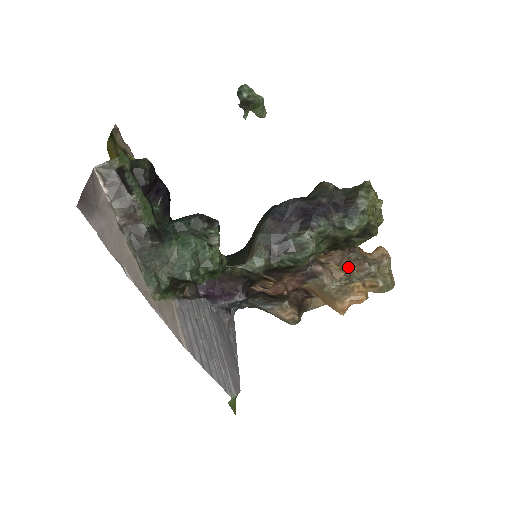
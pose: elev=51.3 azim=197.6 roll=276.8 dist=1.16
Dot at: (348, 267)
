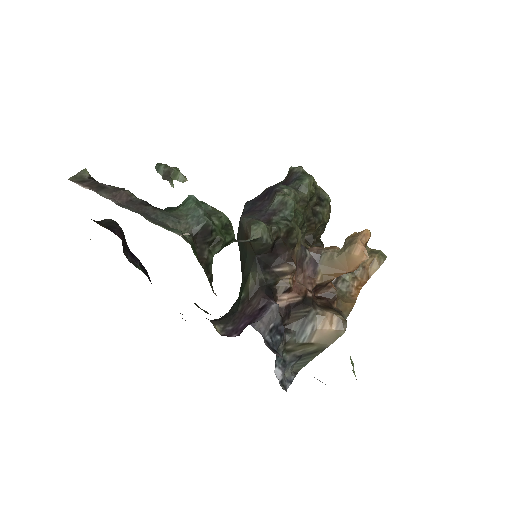
Dot at: occluded
